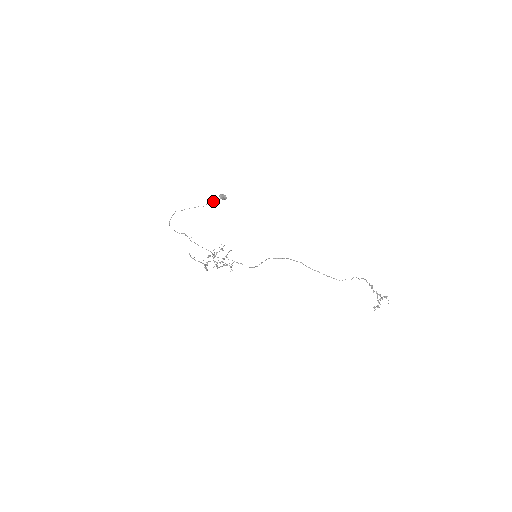
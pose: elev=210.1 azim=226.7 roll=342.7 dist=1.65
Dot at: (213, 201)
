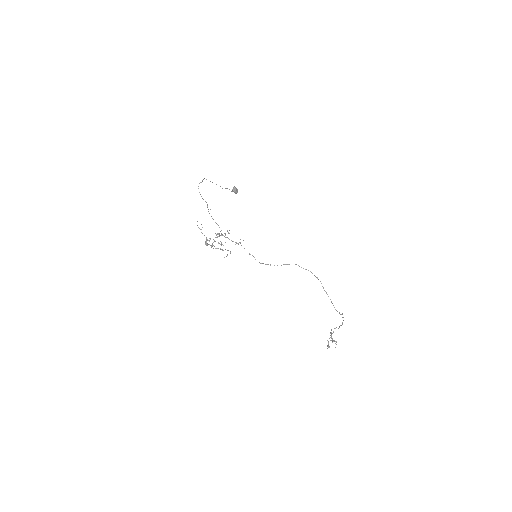
Dot at: occluded
